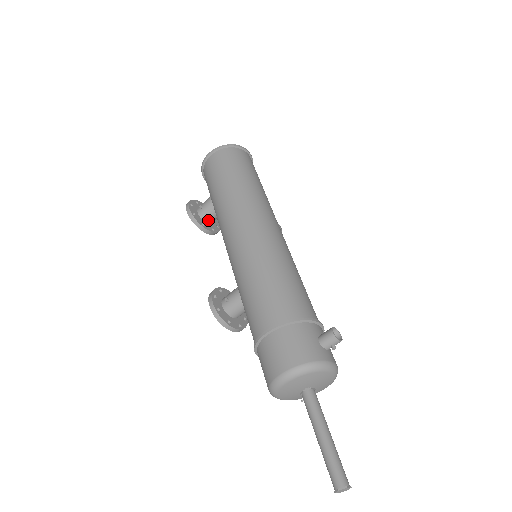
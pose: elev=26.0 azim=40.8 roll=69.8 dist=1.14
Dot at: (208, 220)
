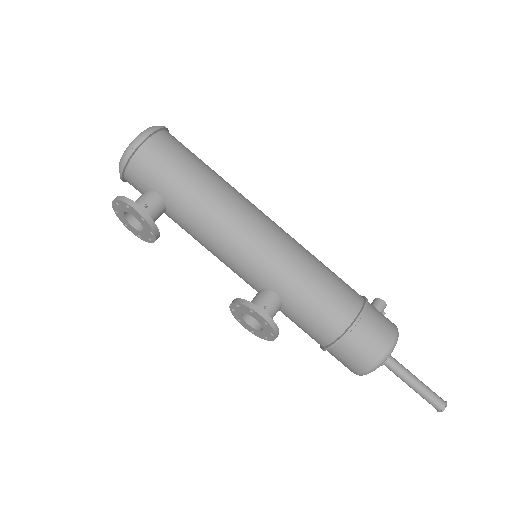
Dot at: occluded
